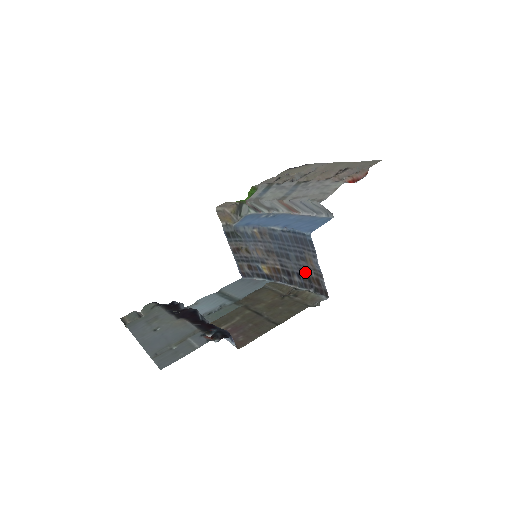
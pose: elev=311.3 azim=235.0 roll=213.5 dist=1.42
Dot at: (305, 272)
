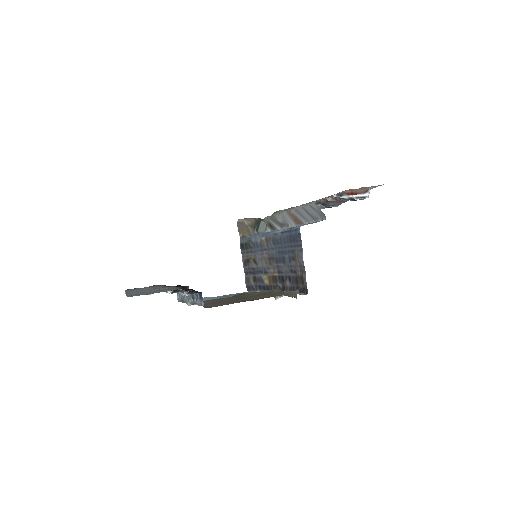
Dot at: (294, 273)
